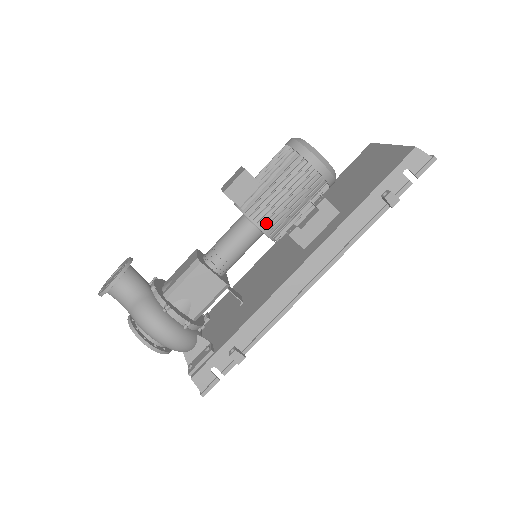
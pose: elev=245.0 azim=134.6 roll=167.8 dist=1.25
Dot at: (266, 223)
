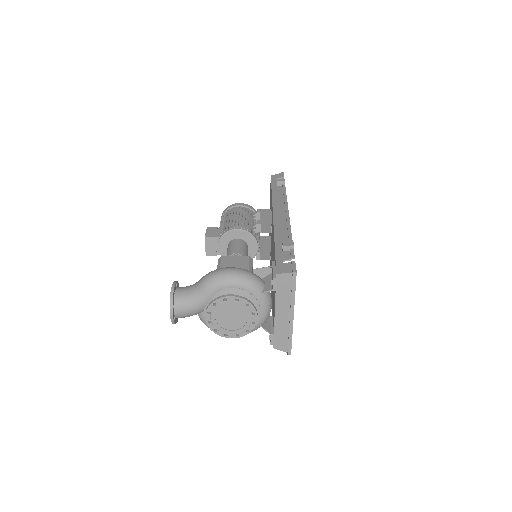
Dot at: (239, 226)
